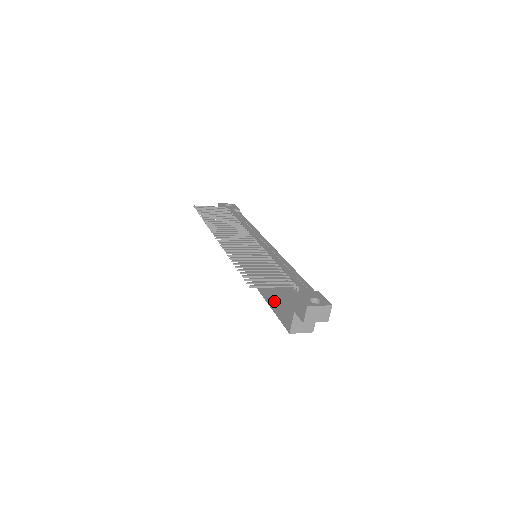
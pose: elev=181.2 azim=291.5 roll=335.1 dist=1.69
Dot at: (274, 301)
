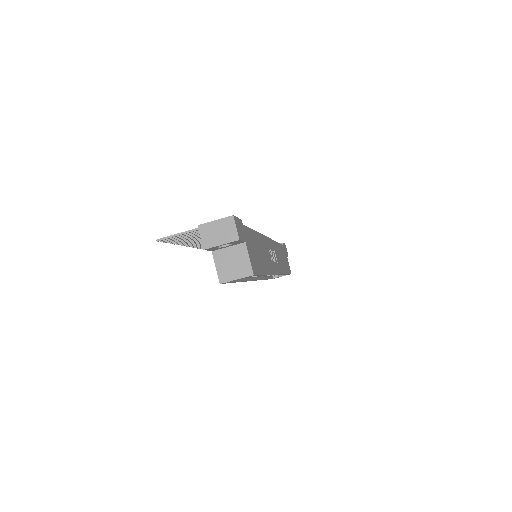
Dot at: occluded
